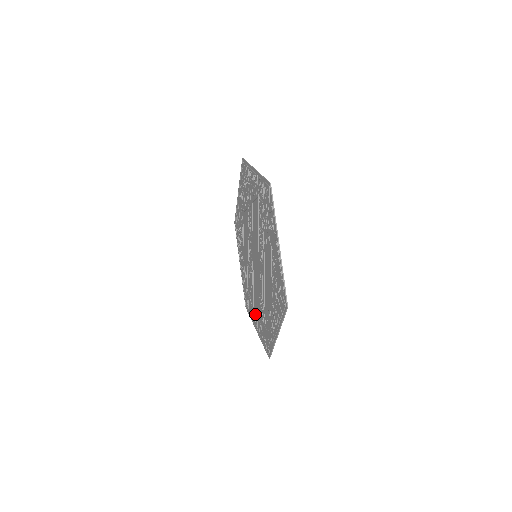
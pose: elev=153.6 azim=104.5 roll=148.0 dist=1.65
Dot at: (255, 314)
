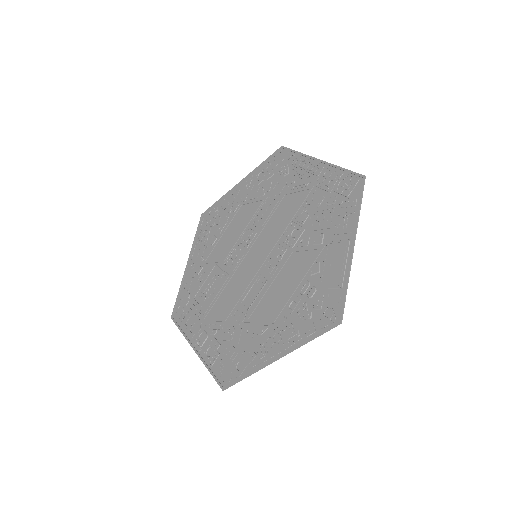
Dot at: (204, 328)
